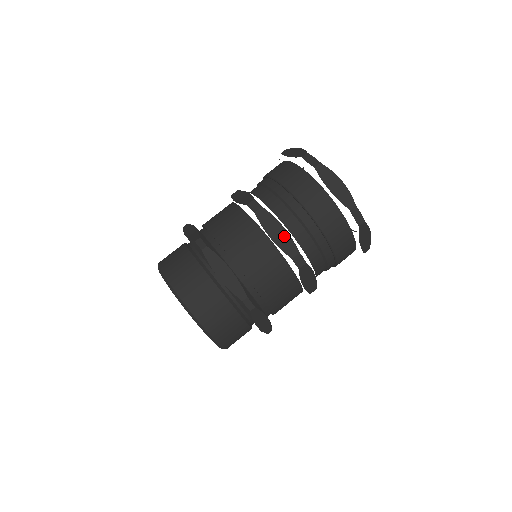
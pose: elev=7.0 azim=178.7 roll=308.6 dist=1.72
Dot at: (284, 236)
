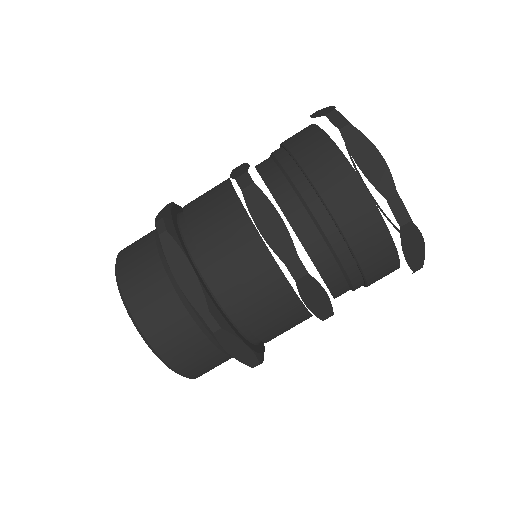
Dot at: (278, 229)
